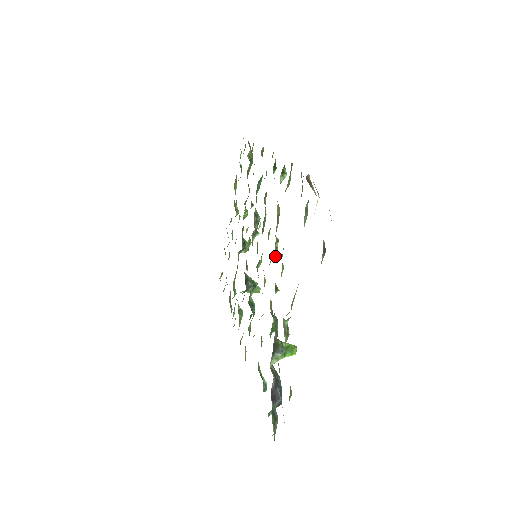
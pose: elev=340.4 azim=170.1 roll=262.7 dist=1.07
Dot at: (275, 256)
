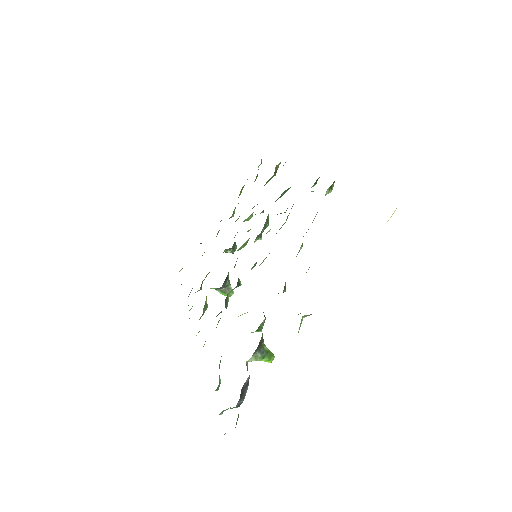
Dot at: occluded
